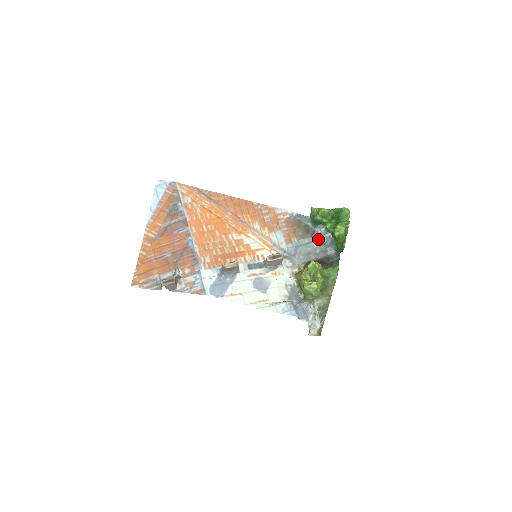
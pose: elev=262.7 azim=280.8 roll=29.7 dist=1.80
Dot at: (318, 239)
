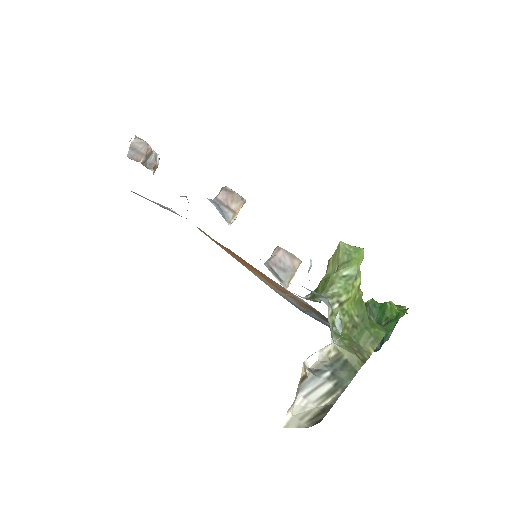
Dot at: occluded
